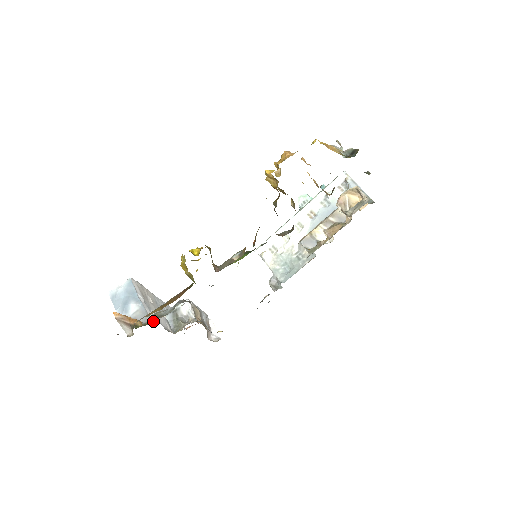
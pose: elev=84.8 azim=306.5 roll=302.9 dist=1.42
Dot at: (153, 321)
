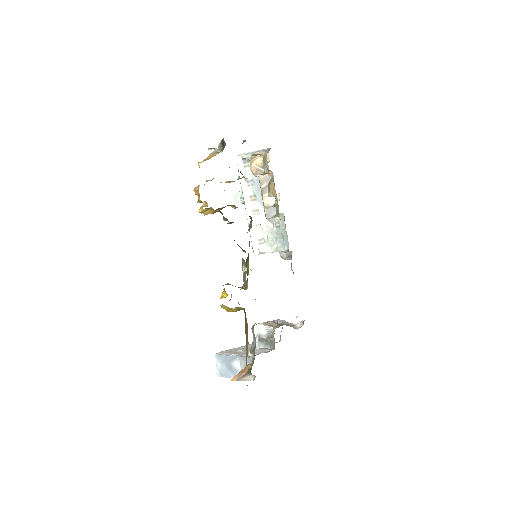
Dot at: (254, 356)
